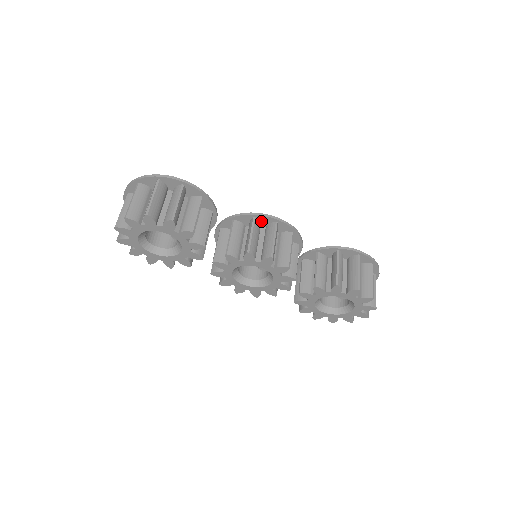
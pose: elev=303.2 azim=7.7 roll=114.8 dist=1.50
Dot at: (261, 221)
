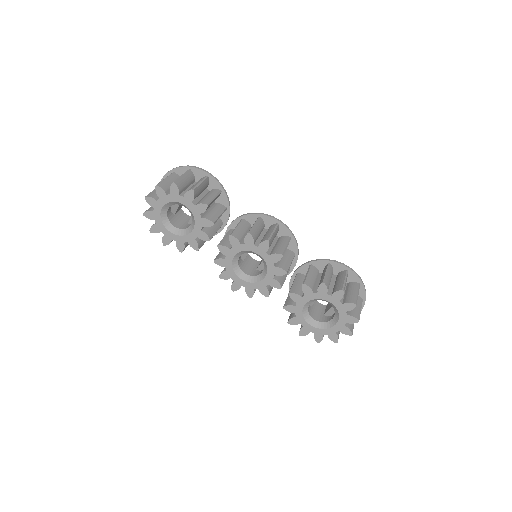
Dot at: (265, 222)
